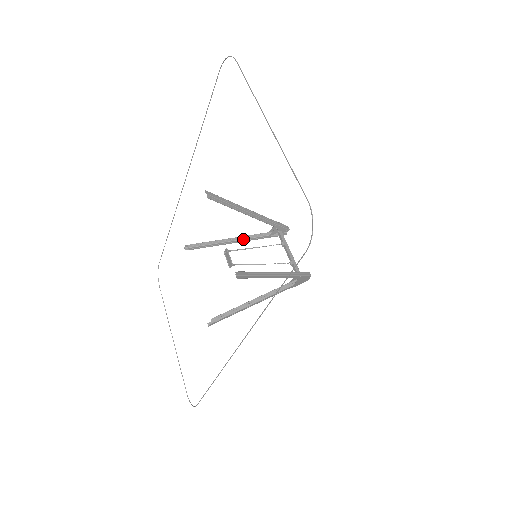
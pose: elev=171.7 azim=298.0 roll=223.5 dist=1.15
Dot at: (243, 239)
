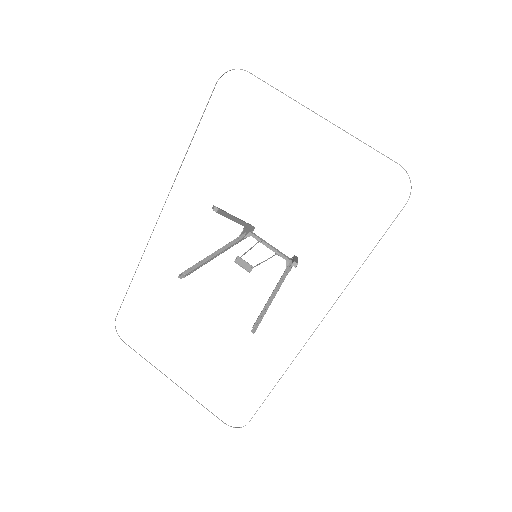
Dot at: (225, 249)
